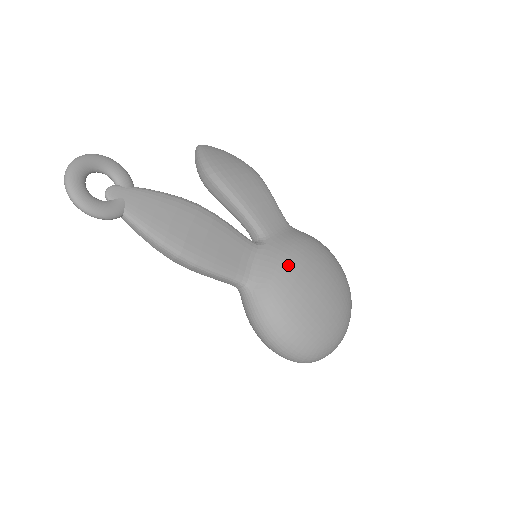
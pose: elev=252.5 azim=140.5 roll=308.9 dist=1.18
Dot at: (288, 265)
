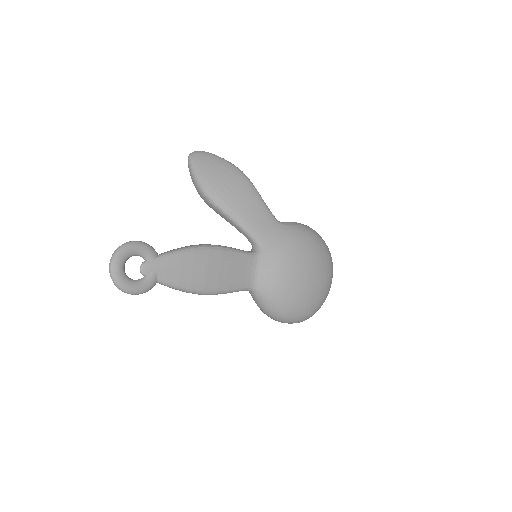
Dot at: (282, 268)
